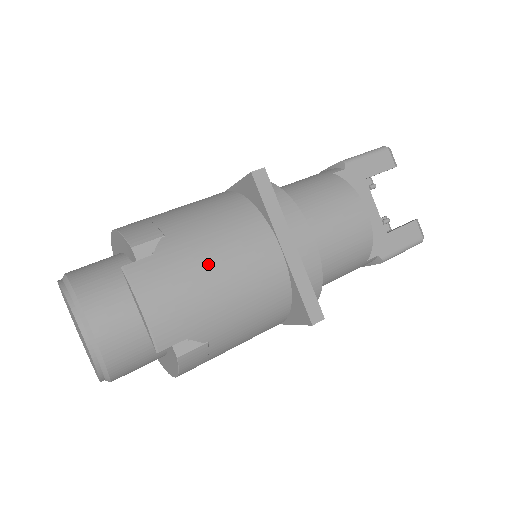
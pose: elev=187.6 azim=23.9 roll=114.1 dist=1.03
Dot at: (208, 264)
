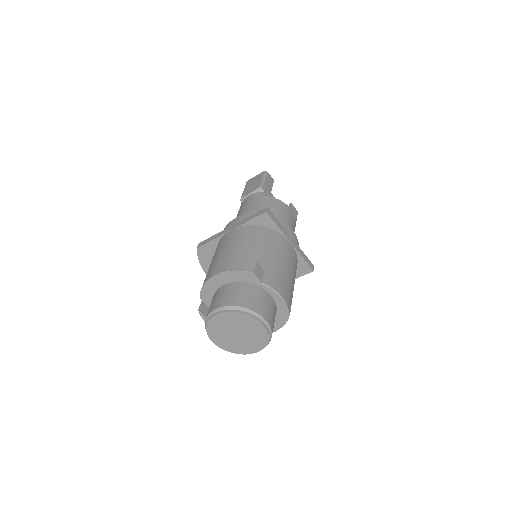
Dot at: (281, 264)
